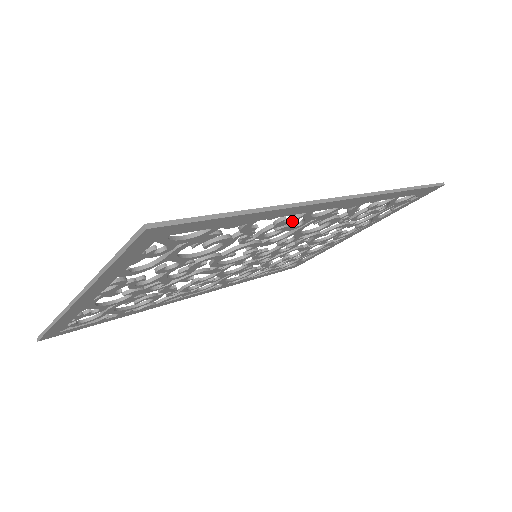
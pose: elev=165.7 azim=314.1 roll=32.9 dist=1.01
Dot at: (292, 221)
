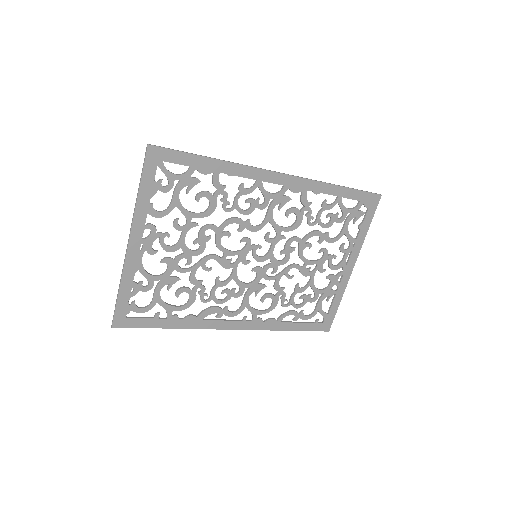
Dot at: (252, 191)
